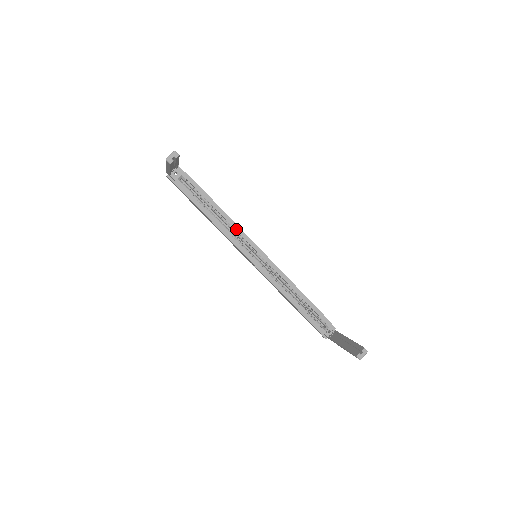
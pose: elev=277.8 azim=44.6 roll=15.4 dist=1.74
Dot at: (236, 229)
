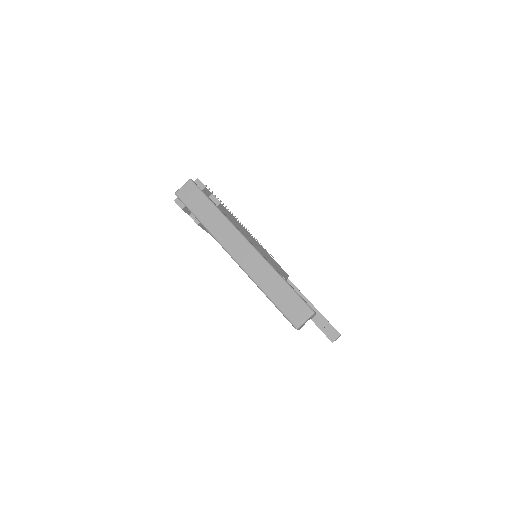
Dot at: occluded
